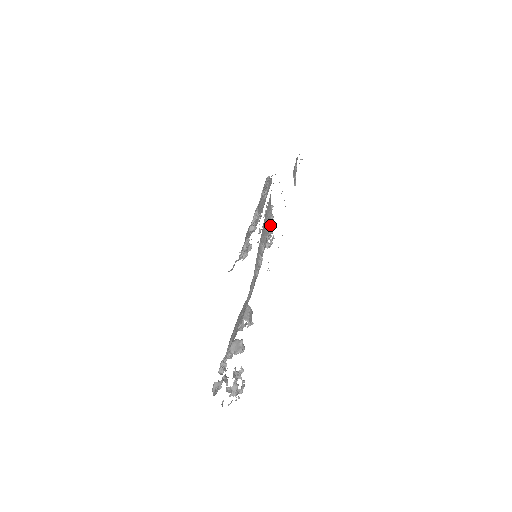
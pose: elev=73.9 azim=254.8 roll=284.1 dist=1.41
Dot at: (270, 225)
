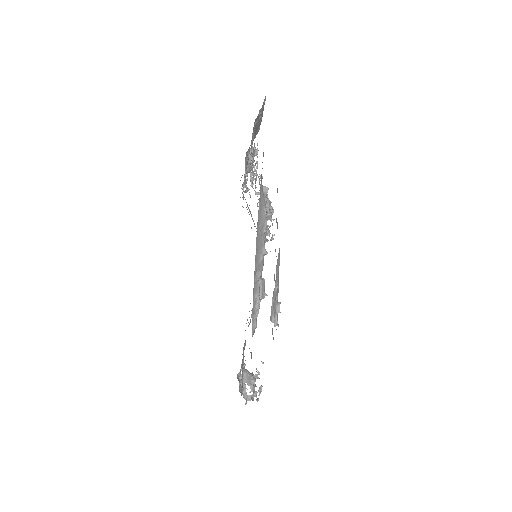
Dot at: (266, 229)
